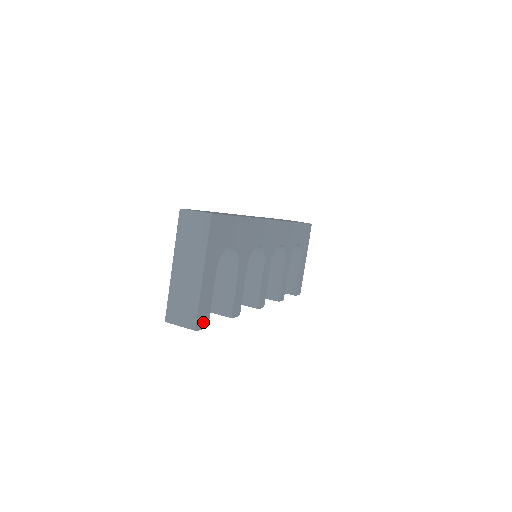
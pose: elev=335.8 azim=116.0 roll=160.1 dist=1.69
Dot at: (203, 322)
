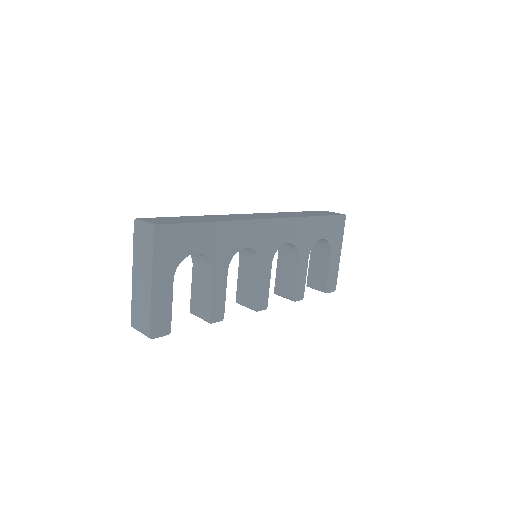
Dot at: (161, 330)
